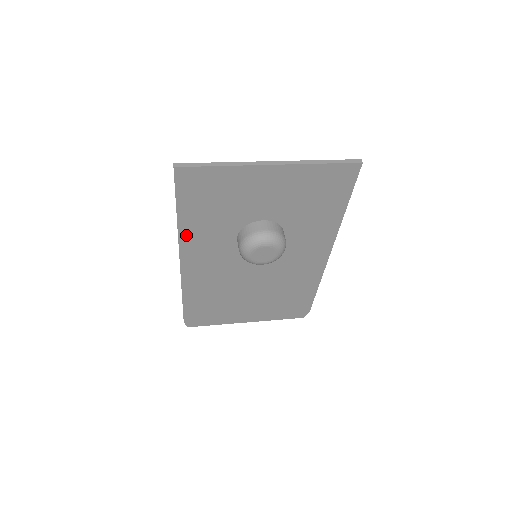
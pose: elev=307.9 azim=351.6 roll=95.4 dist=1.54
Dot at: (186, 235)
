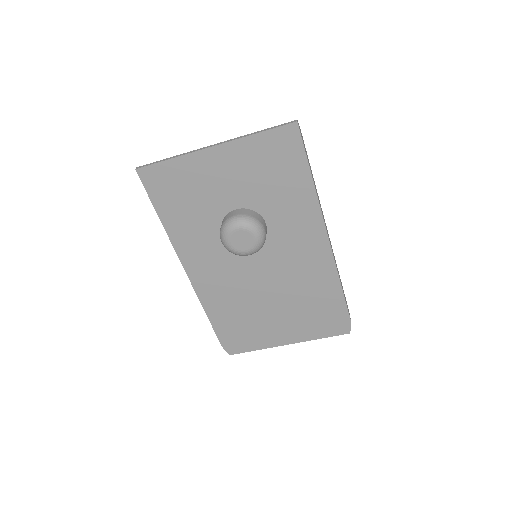
Dot at: (177, 239)
